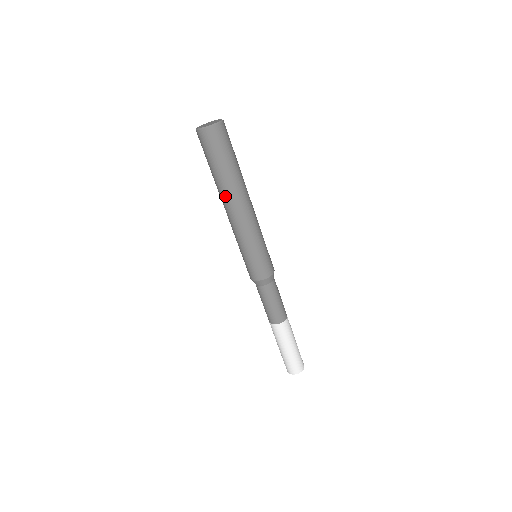
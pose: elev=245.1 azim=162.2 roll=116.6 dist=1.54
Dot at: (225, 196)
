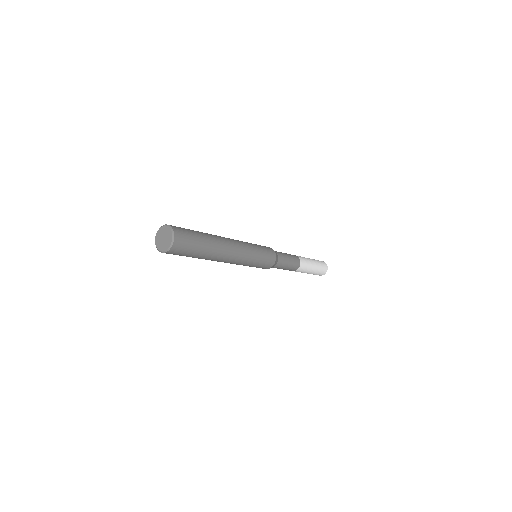
Dot at: (212, 260)
